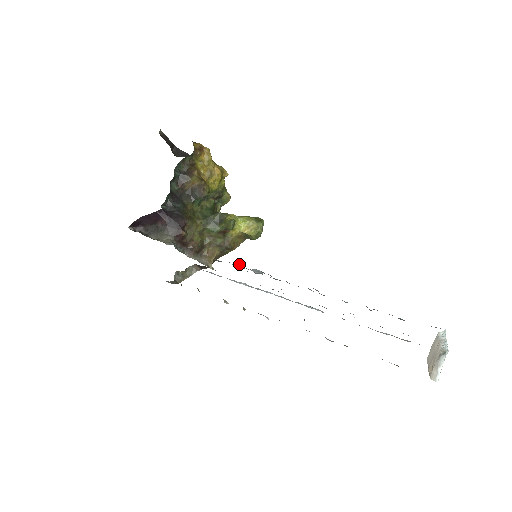
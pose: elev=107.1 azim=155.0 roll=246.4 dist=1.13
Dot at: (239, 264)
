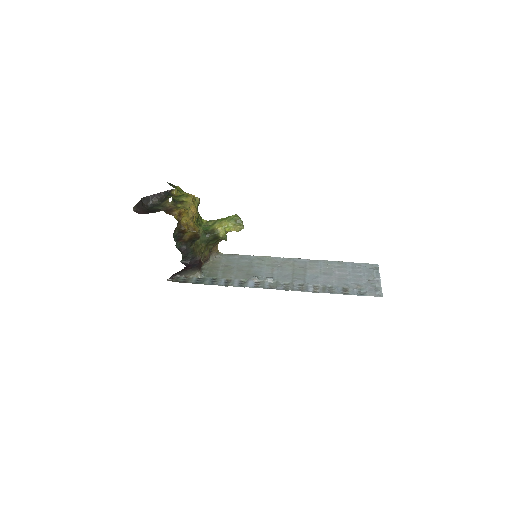
Dot at: (257, 279)
